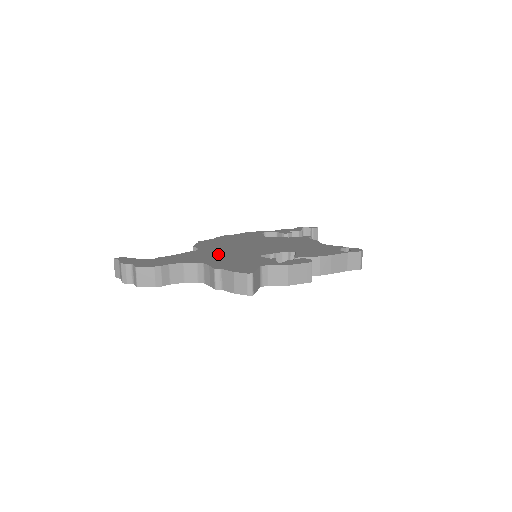
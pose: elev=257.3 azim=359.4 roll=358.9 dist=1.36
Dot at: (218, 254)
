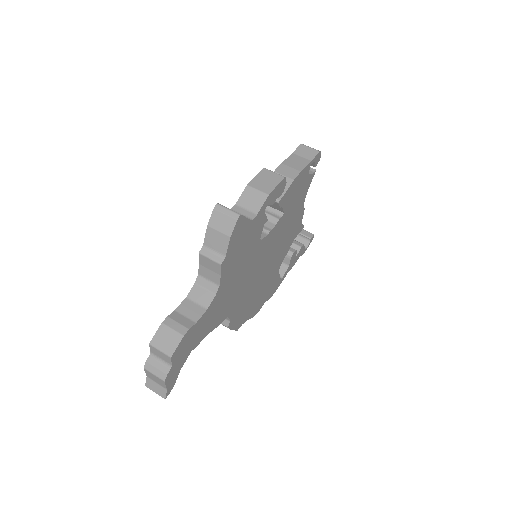
Dot at: occluded
